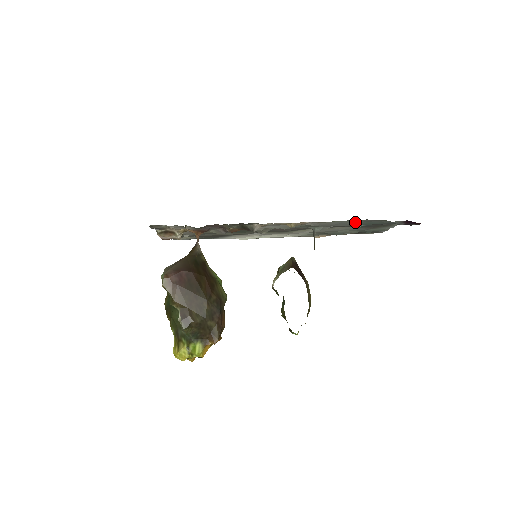
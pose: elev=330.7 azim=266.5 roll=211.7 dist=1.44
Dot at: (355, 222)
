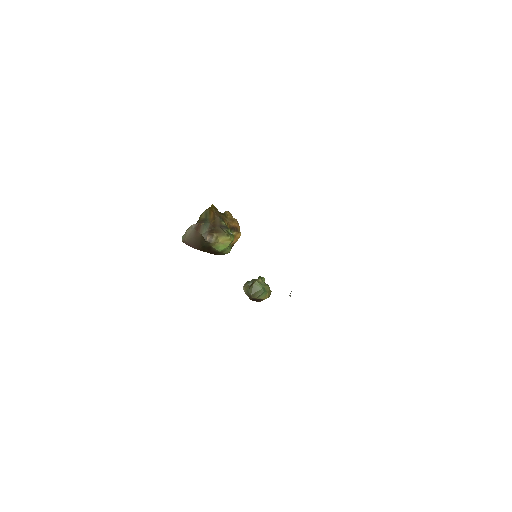
Dot at: occluded
